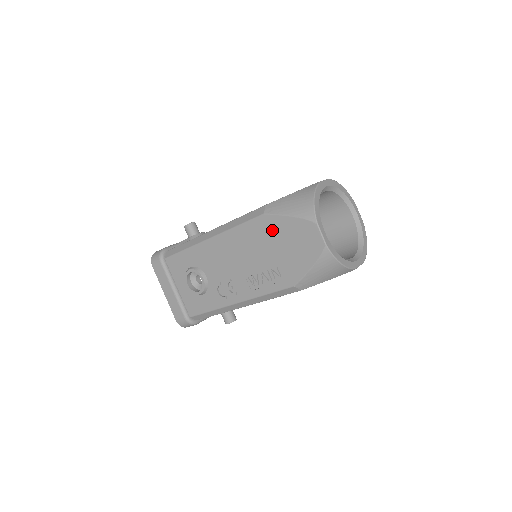
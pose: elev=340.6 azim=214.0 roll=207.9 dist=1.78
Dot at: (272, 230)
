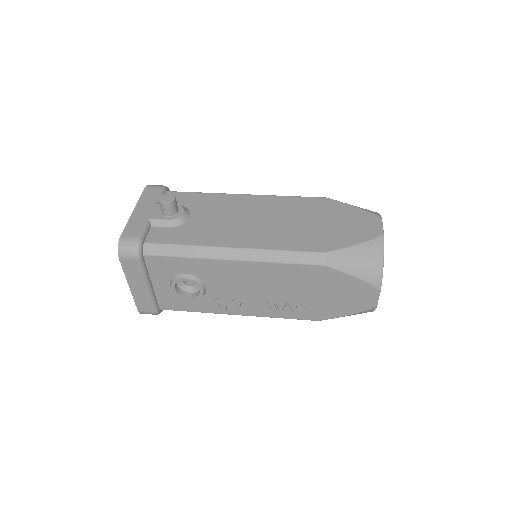
Dot at: (325, 280)
